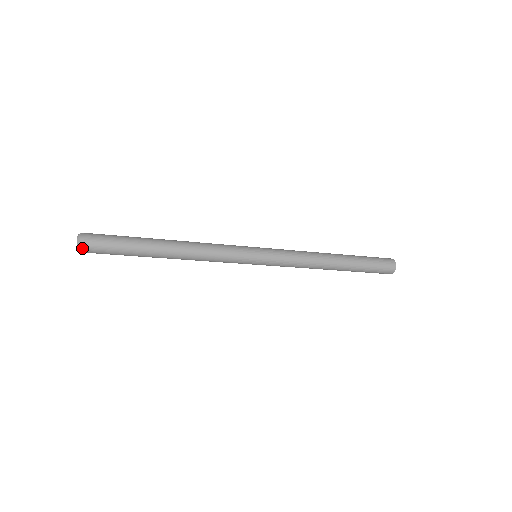
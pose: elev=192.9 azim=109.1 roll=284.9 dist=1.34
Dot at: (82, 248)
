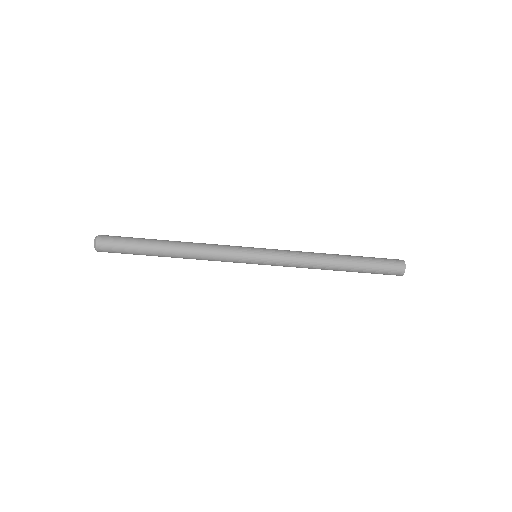
Dot at: (99, 238)
